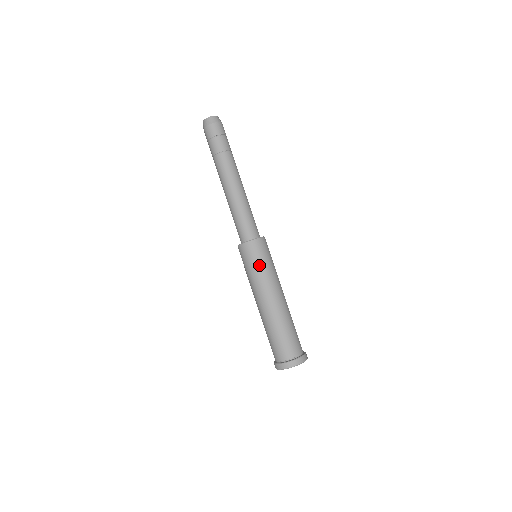
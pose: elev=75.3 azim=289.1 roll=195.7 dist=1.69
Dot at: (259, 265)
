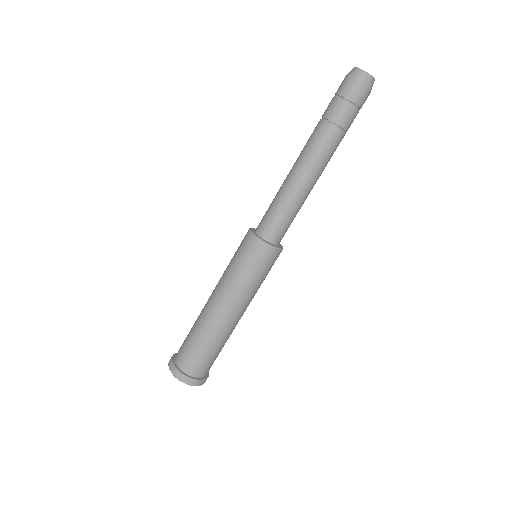
Dot at: (253, 275)
